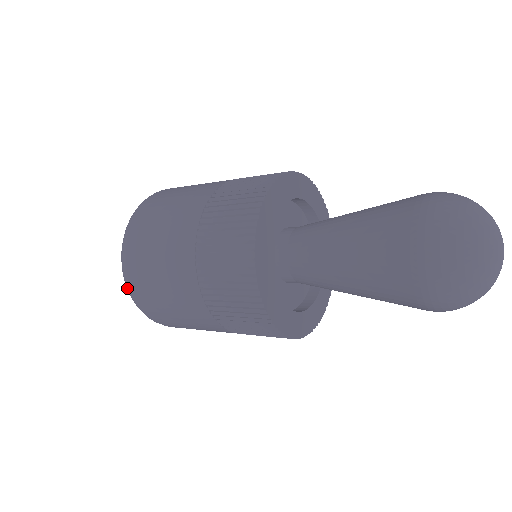
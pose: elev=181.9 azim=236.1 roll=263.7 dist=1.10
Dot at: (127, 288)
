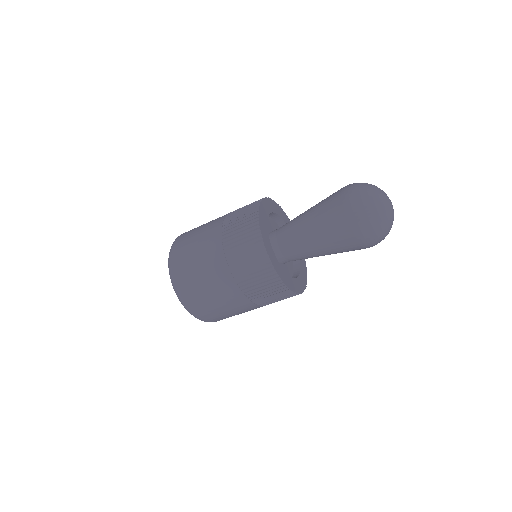
Dot at: (173, 284)
